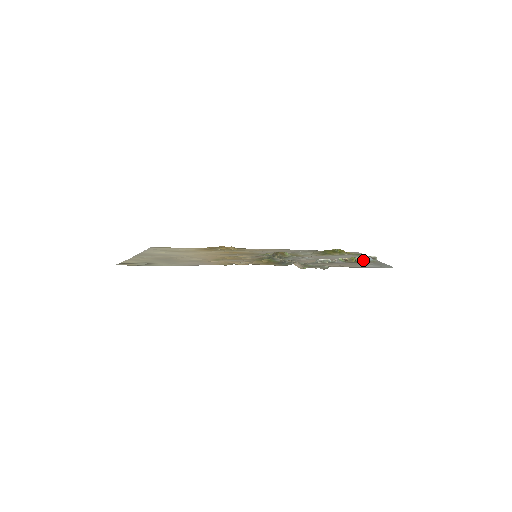
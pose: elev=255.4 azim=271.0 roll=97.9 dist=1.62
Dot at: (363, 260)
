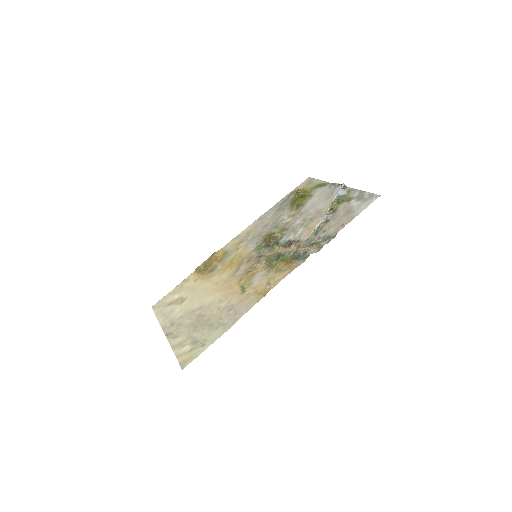
Dot at: (342, 198)
